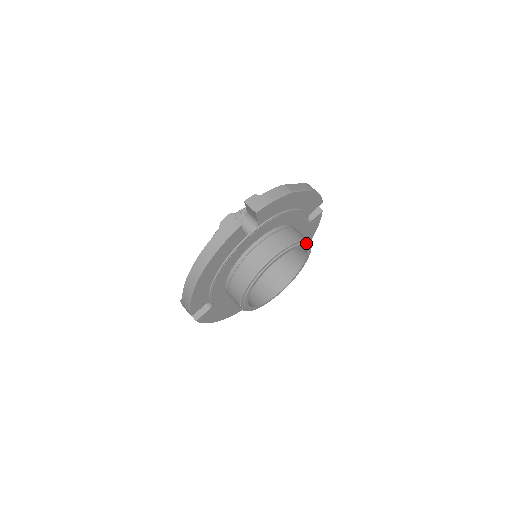
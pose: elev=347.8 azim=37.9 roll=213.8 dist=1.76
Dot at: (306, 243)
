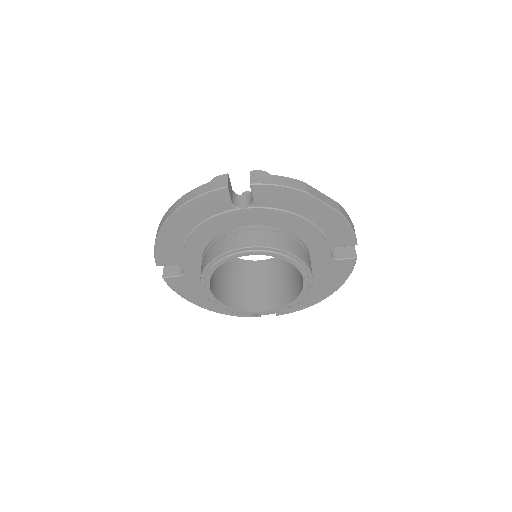
Dot at: (303, 265)
